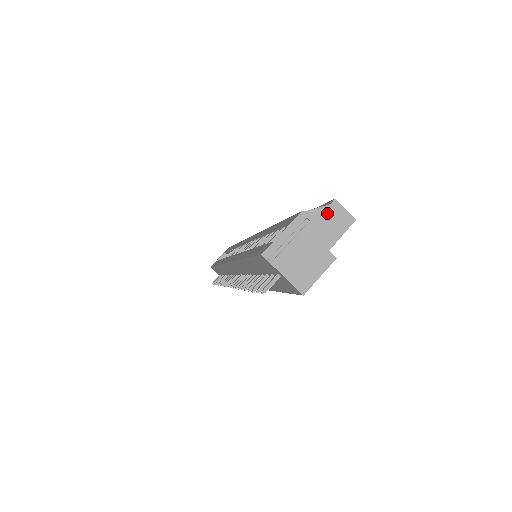
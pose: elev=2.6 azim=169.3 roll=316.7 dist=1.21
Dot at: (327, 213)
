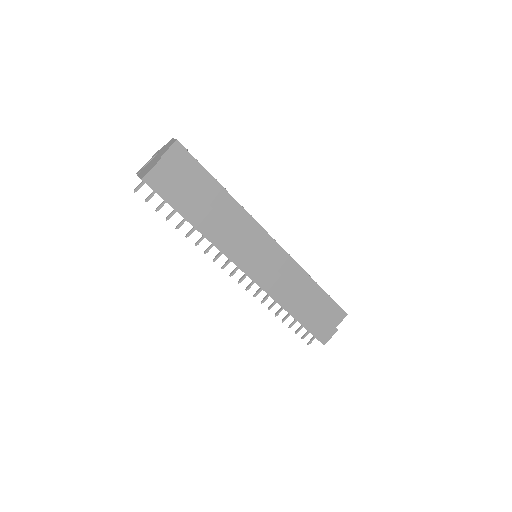
Dot at: (167, 145)
